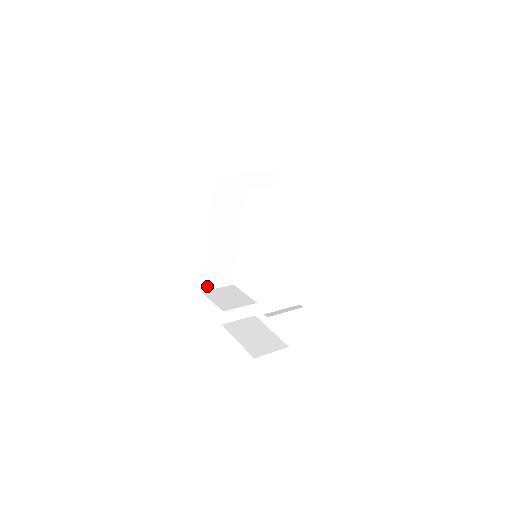
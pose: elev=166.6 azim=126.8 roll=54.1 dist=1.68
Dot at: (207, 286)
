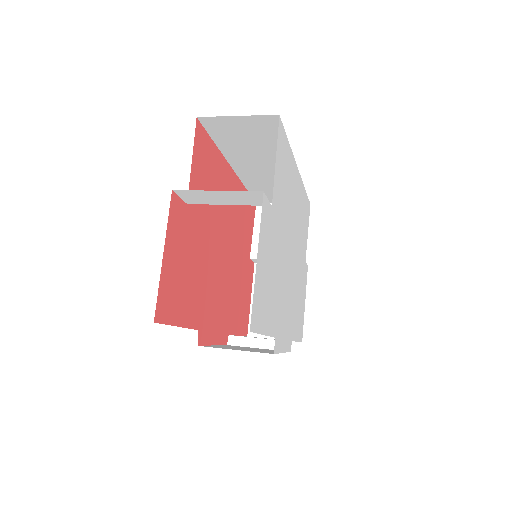
Dot at: occluded
